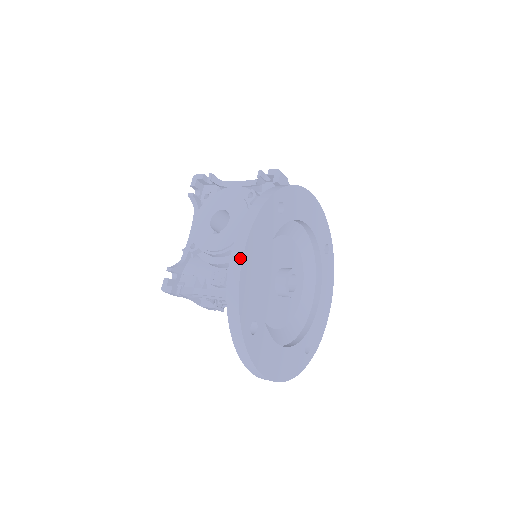
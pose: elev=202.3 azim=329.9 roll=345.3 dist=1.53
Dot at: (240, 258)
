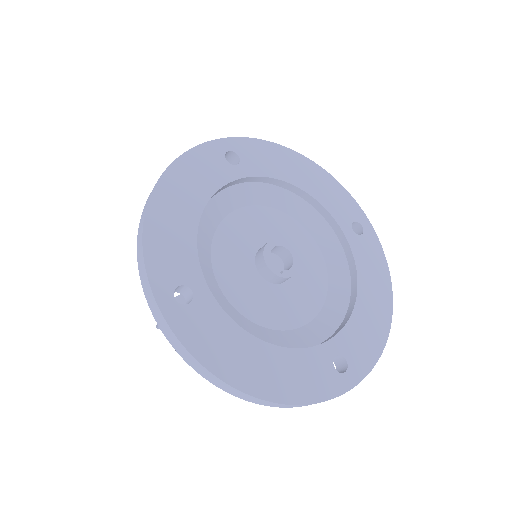
Dot at: (148, 200)
